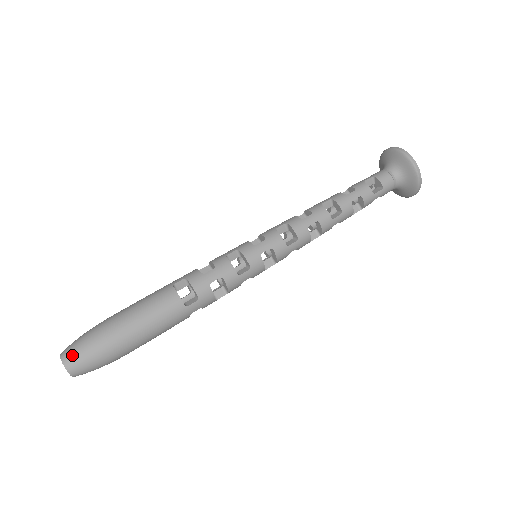
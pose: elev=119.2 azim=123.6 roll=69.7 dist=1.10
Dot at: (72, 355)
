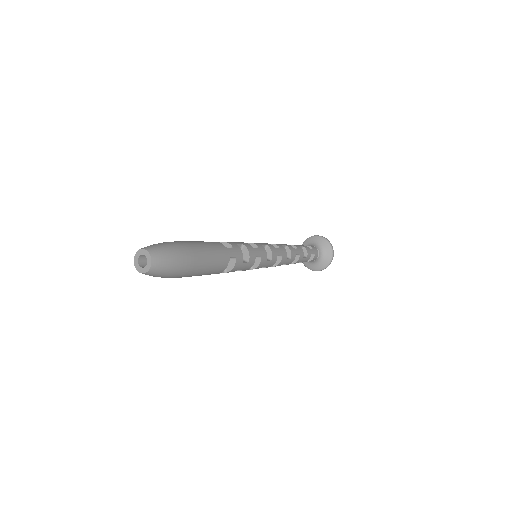
Dot at: (151, 245)
